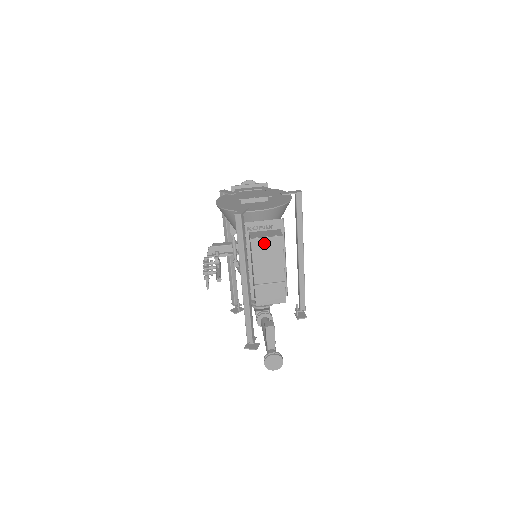
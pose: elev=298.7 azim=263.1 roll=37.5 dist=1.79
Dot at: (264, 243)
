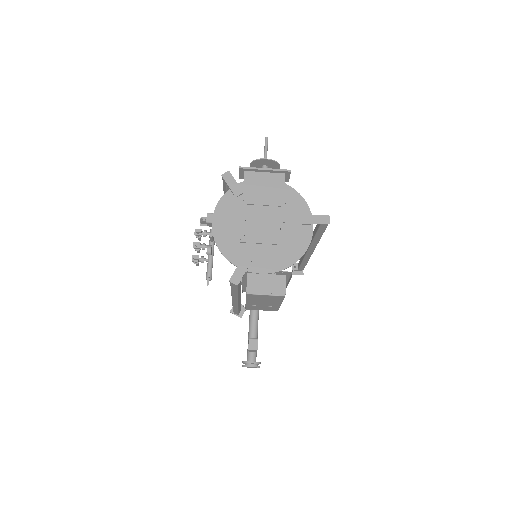
Dot at: (262, 296)
